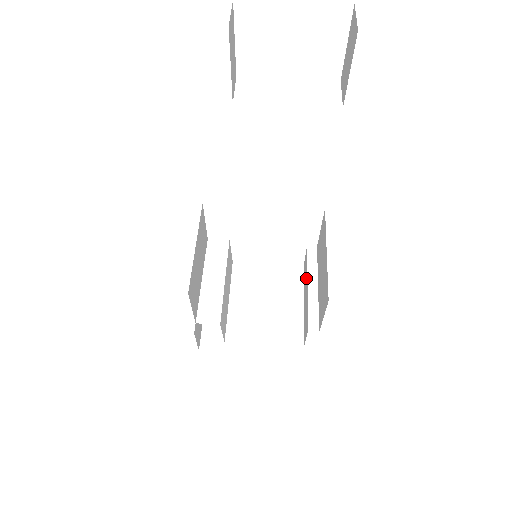
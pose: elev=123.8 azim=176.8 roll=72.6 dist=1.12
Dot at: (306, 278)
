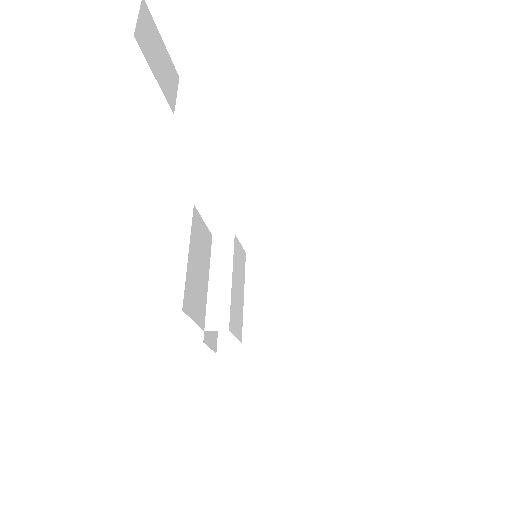
Dot at: occluded
